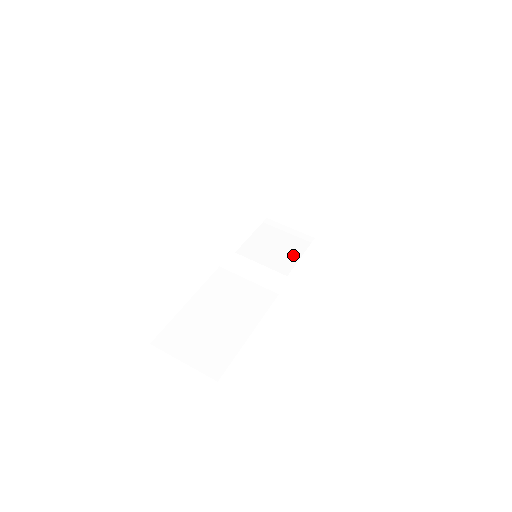
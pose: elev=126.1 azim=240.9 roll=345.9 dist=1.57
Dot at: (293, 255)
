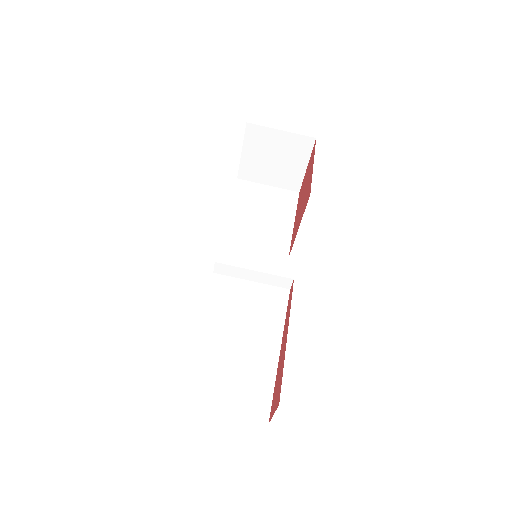
Dot at: (285, 226)
